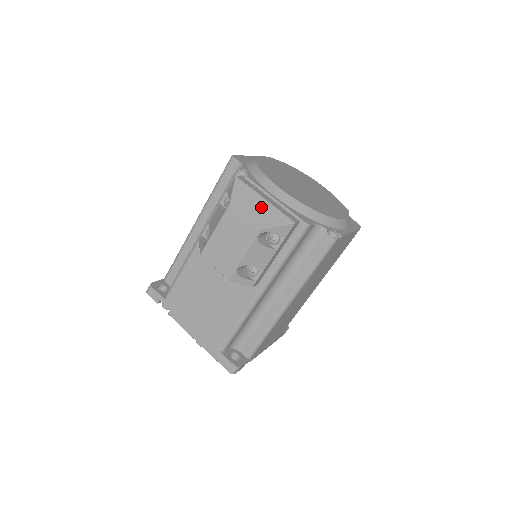
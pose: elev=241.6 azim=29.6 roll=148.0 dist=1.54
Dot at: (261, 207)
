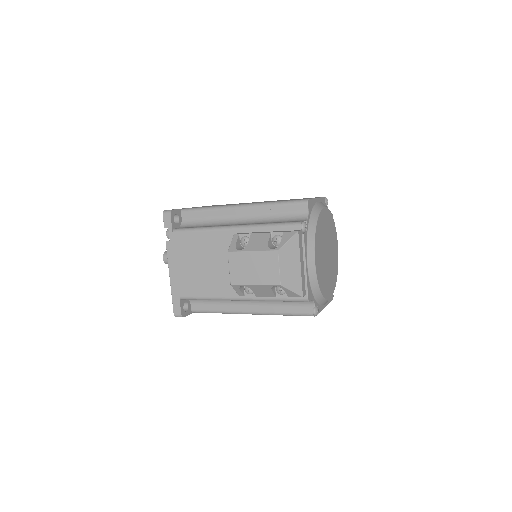
Dot at: (294, 269)
